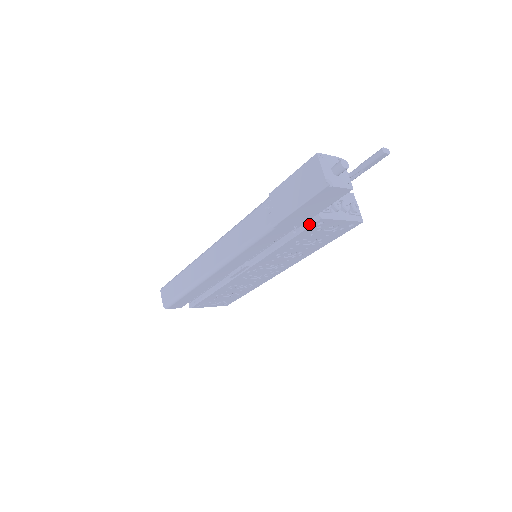
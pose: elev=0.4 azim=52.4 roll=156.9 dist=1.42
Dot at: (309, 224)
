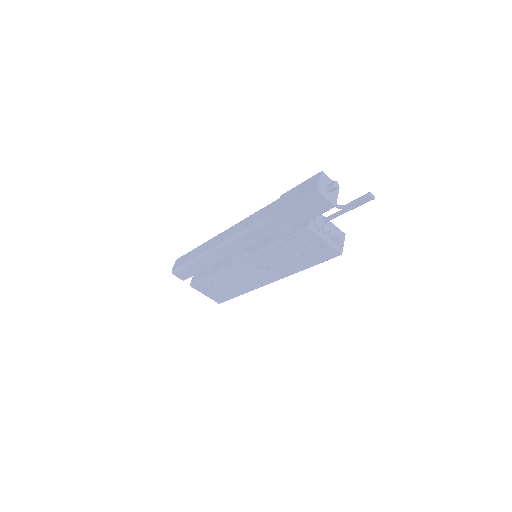
Dot at: (299, 230)
